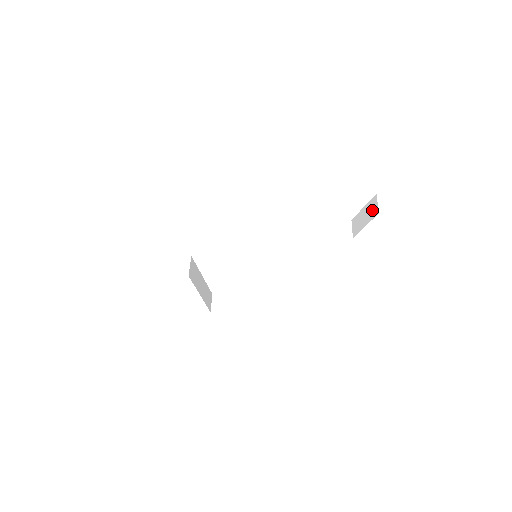
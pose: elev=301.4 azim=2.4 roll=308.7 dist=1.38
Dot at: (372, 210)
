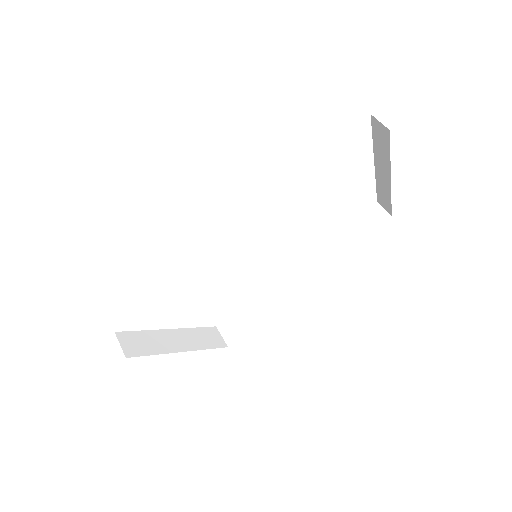
Dot at: (378, 215)
